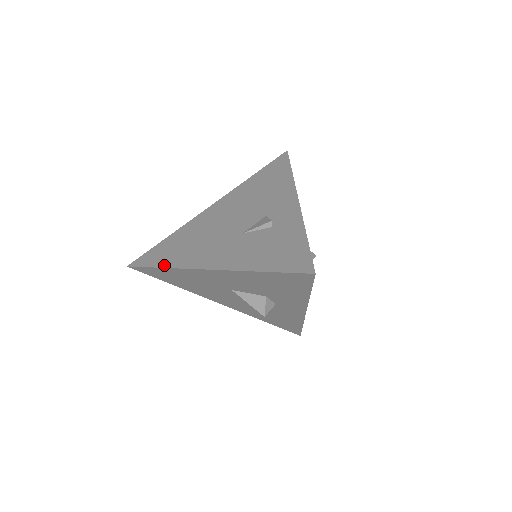
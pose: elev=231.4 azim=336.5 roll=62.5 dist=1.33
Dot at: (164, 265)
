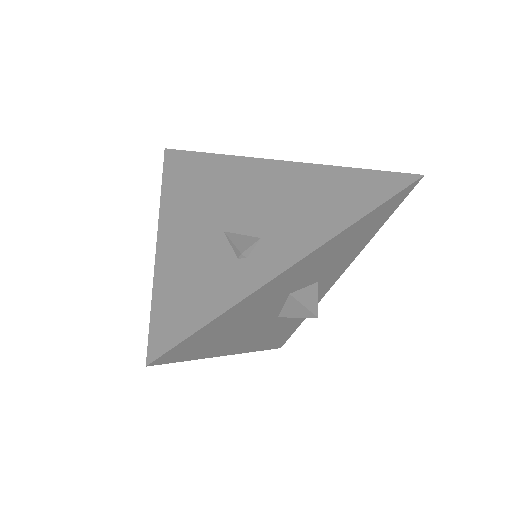
Dot at: (165, 183)
